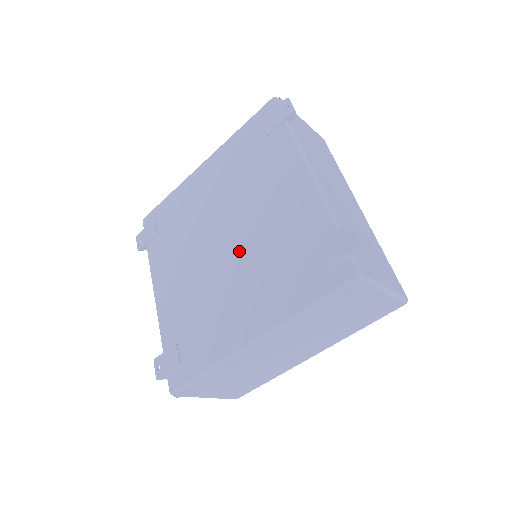
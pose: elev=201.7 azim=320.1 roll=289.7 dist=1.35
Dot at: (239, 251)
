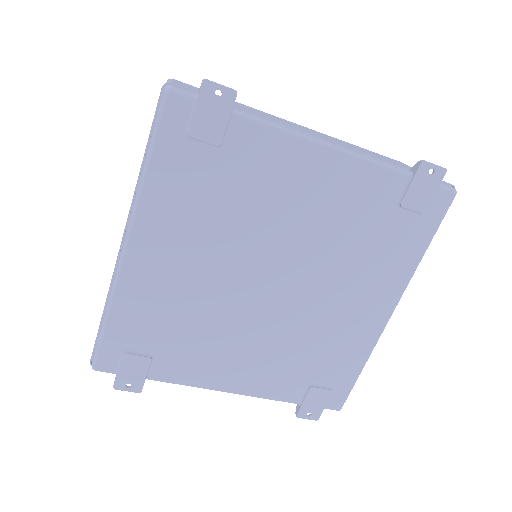
Dot at: (306, 274)
